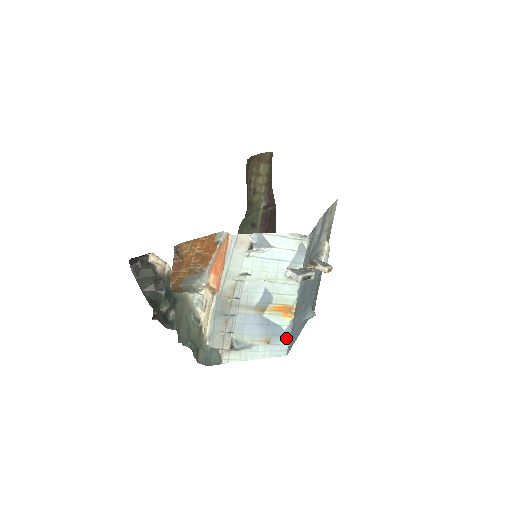
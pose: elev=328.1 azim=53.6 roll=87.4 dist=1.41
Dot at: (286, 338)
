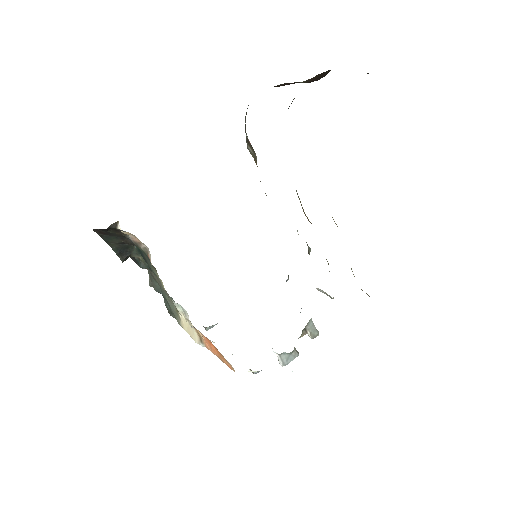
Dot at: occluded
